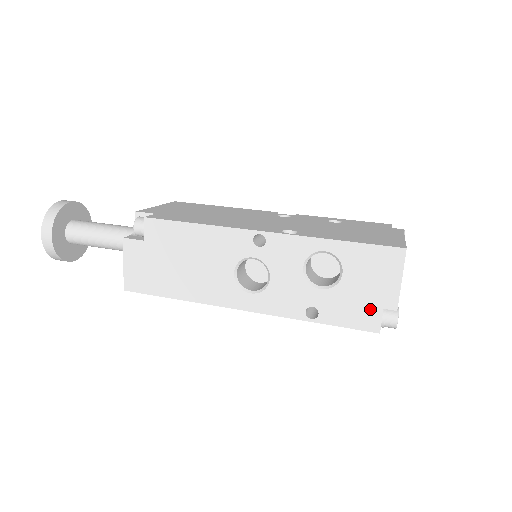
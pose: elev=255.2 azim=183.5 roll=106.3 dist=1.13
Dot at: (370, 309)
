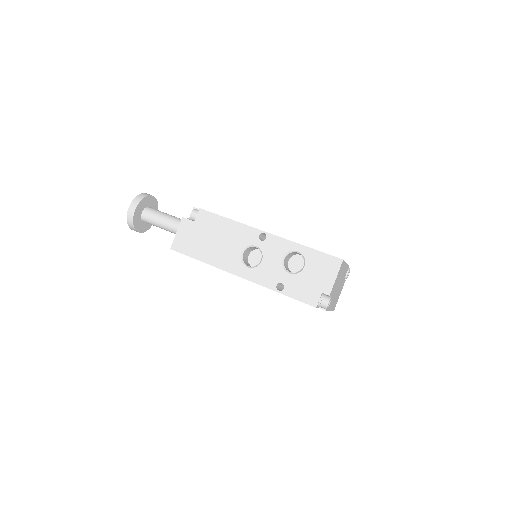
Dot at: (314, 291)
